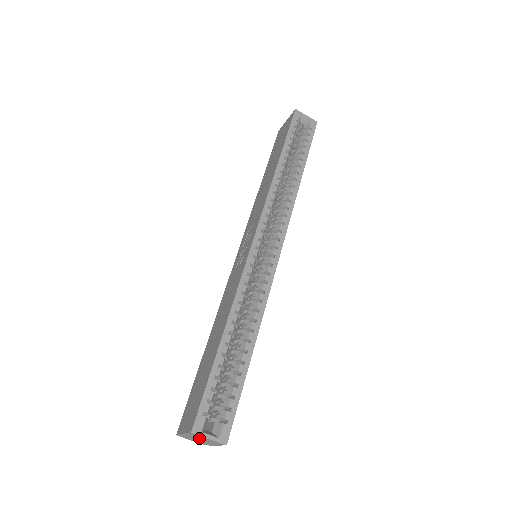
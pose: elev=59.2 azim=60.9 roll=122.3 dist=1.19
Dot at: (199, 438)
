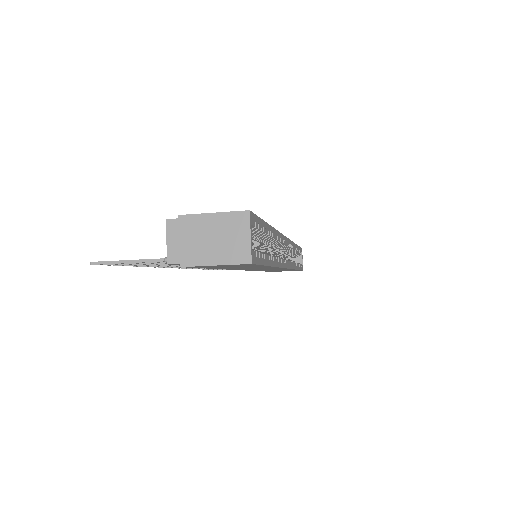
Dot at: (223, 233)
